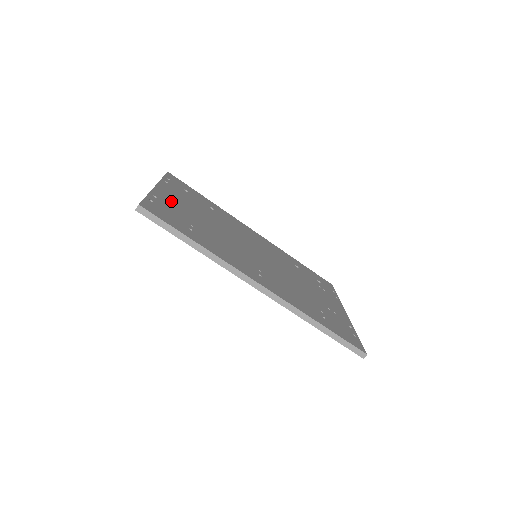
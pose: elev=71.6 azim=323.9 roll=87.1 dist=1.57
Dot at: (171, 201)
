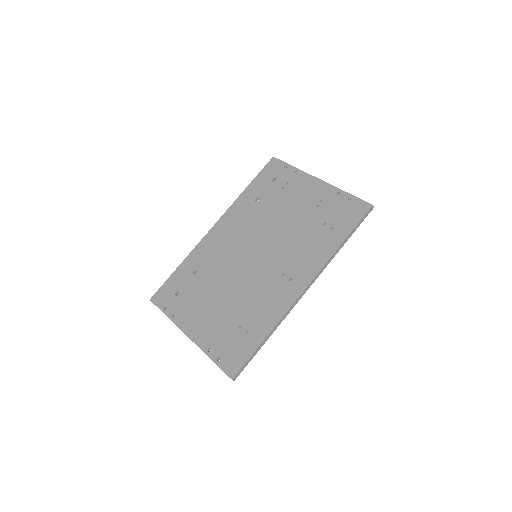
Dot at: (208, 331)
